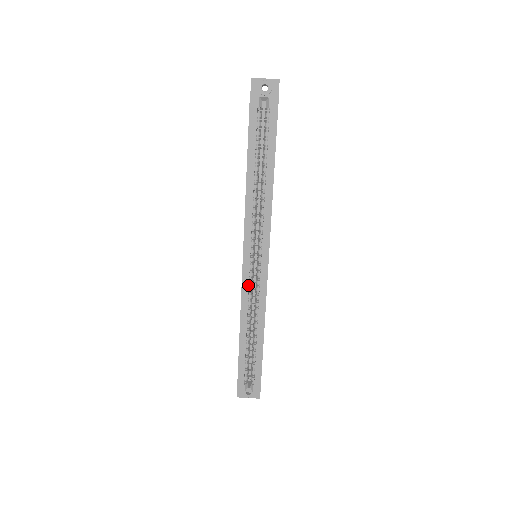
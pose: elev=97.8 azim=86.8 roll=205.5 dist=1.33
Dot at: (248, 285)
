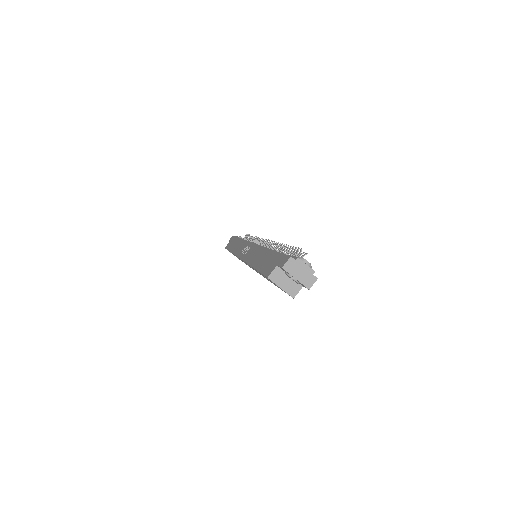
Dot at: occluded
